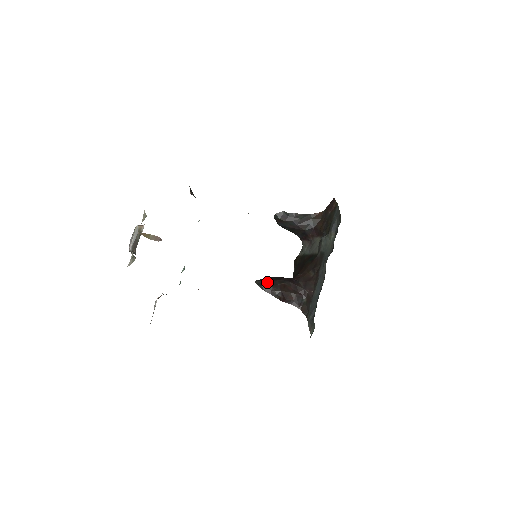
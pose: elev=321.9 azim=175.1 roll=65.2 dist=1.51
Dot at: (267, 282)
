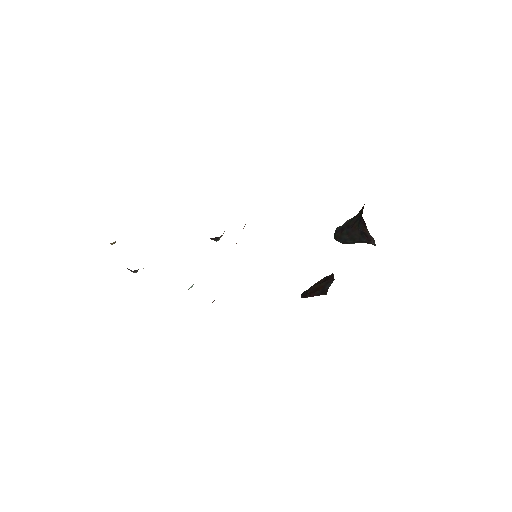
Dot at: occluded
